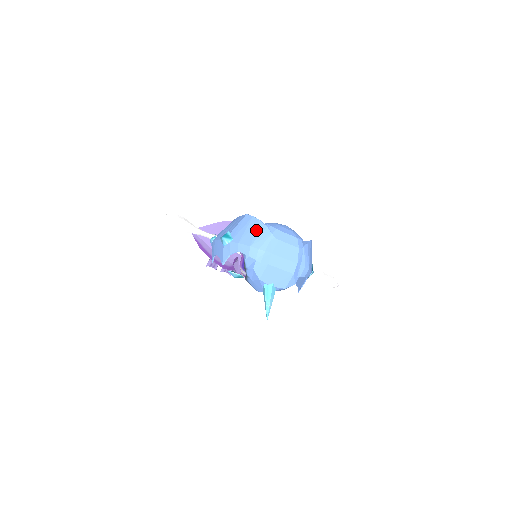
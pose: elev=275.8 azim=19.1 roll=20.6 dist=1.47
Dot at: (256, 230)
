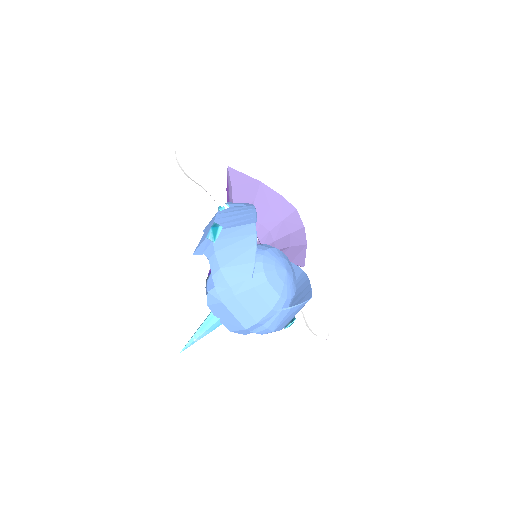
Dot at: (242, 255)
